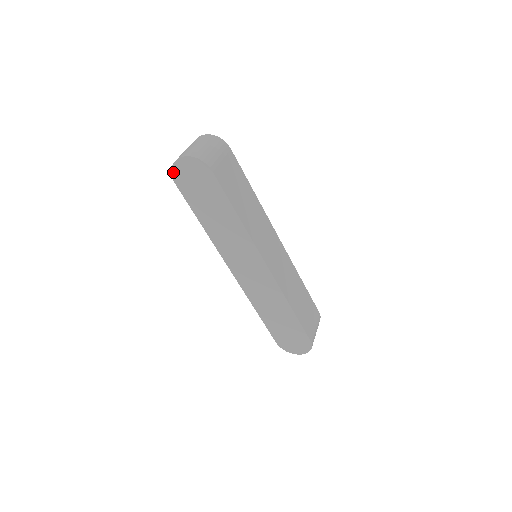
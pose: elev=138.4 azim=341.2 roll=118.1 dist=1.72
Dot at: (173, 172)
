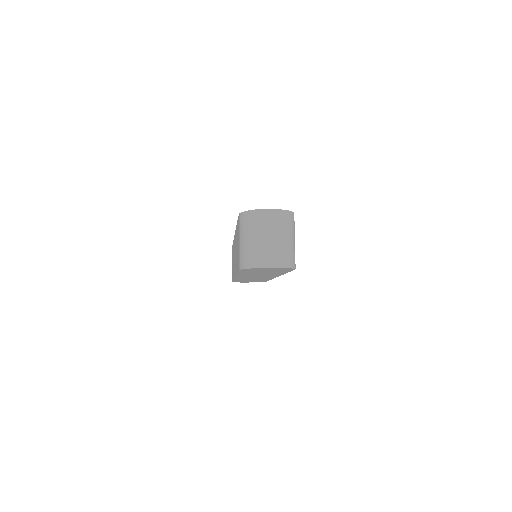
Dot at: occluded
